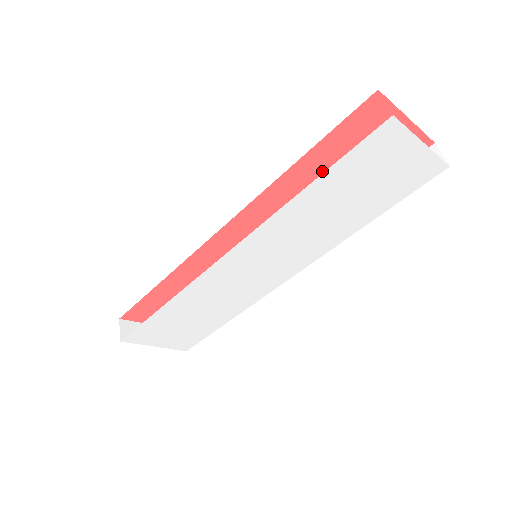
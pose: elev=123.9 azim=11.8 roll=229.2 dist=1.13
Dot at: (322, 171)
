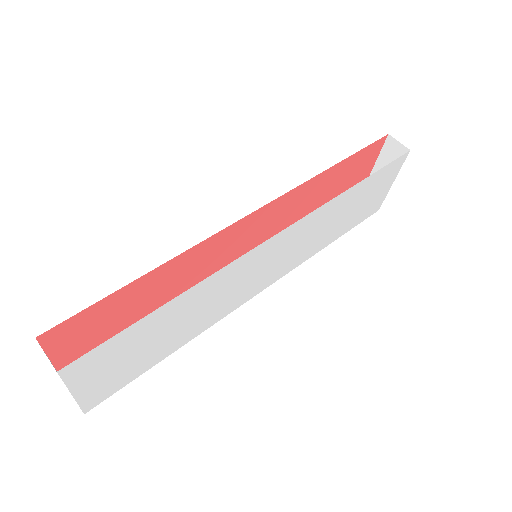
Dot at: (330, 184)
